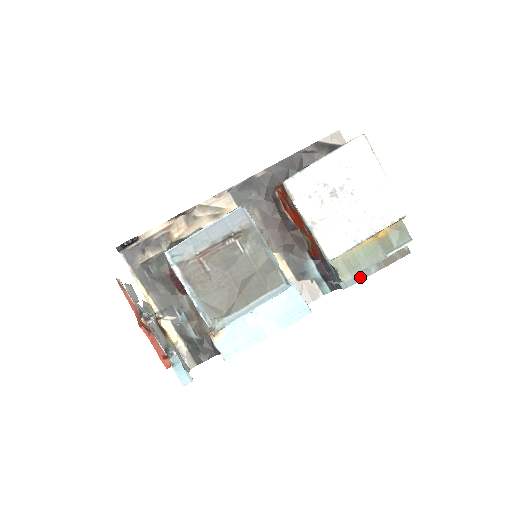
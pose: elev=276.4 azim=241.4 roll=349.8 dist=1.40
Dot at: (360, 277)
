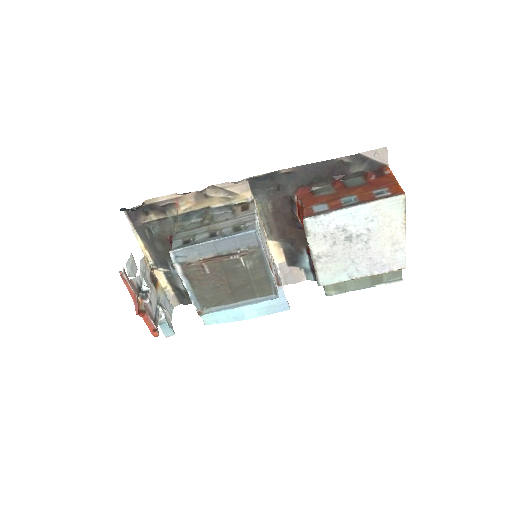
Dot at: occluded
